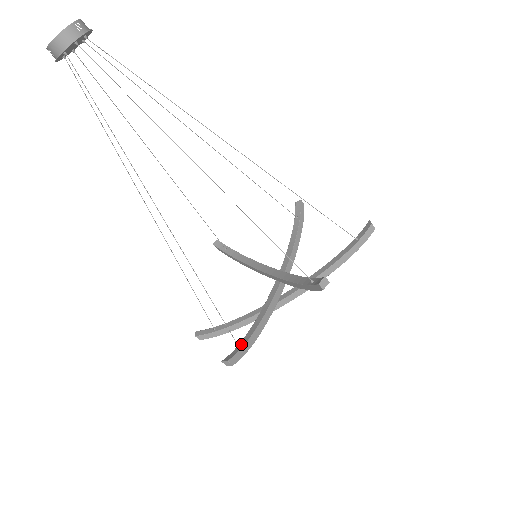
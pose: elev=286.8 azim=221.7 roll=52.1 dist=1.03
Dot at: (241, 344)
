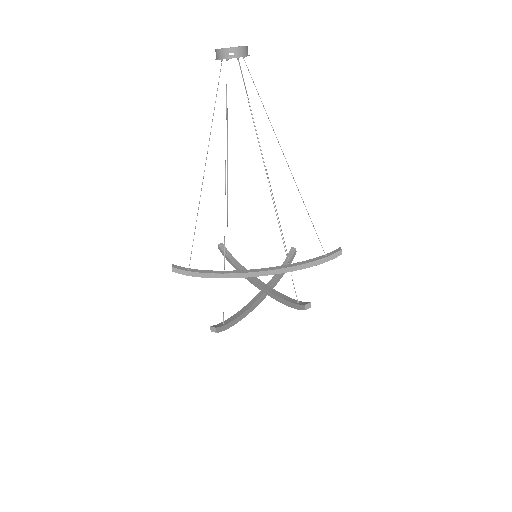
Dot at: (296, 302)
